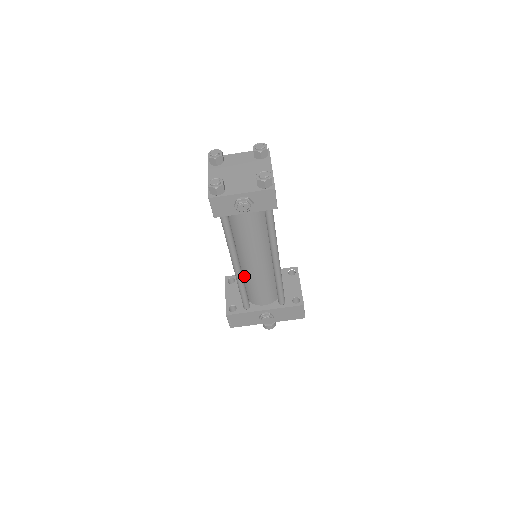
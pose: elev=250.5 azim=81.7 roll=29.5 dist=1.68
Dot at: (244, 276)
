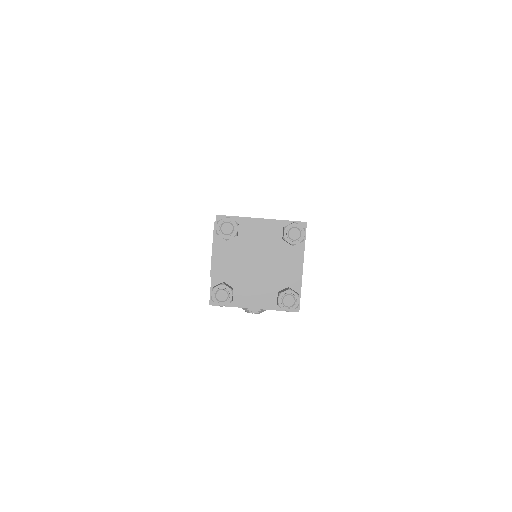
Dot at: occluded
